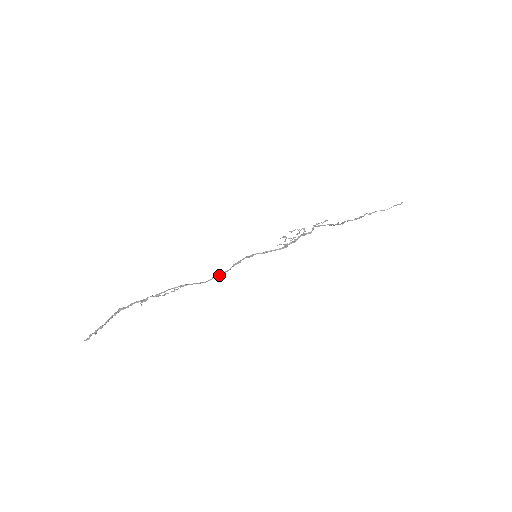
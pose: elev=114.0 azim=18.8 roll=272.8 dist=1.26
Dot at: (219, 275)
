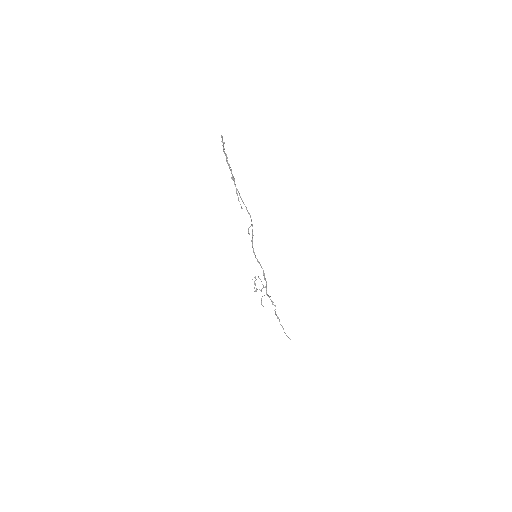
Dot at: occluded
